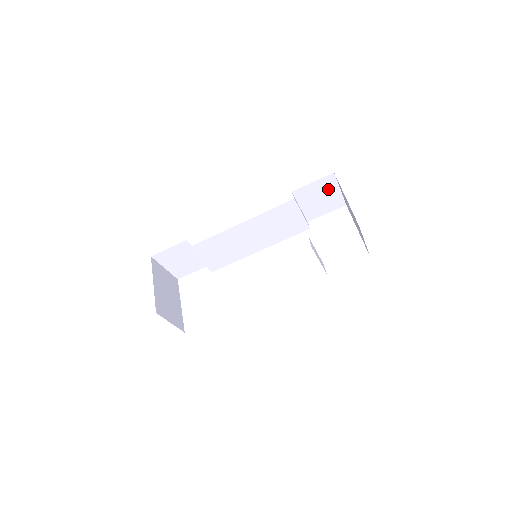
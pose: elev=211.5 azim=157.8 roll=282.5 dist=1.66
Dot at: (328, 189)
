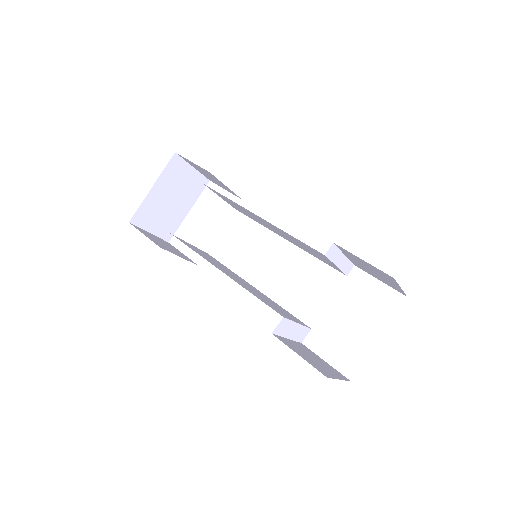
Dot at: (384, 276)
